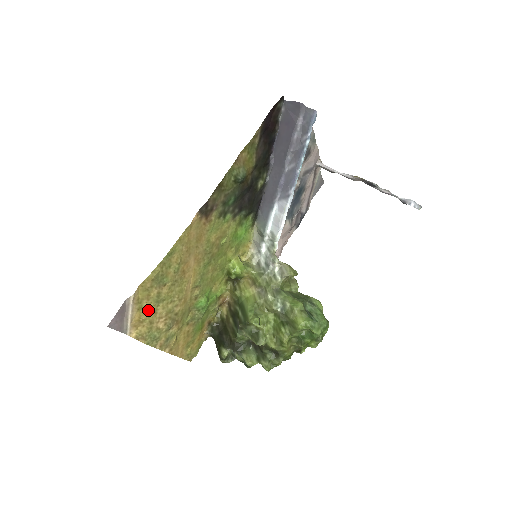
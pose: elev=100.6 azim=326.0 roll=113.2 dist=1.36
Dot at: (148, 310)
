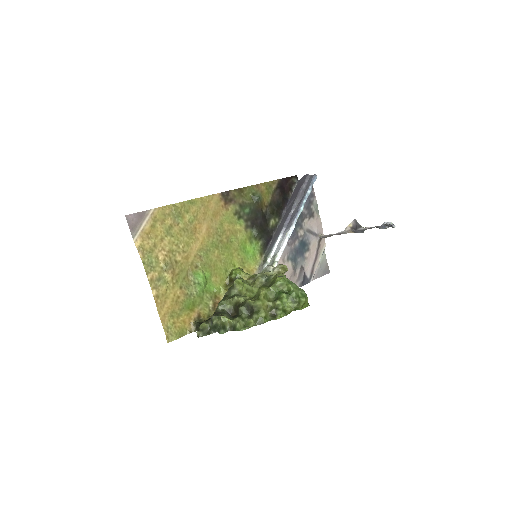
Dot at: (158, 232)
